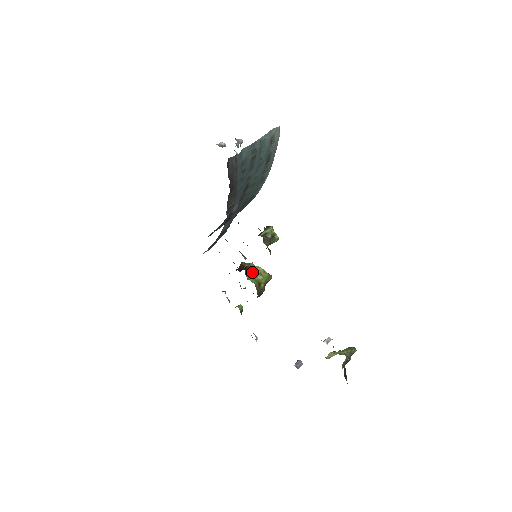
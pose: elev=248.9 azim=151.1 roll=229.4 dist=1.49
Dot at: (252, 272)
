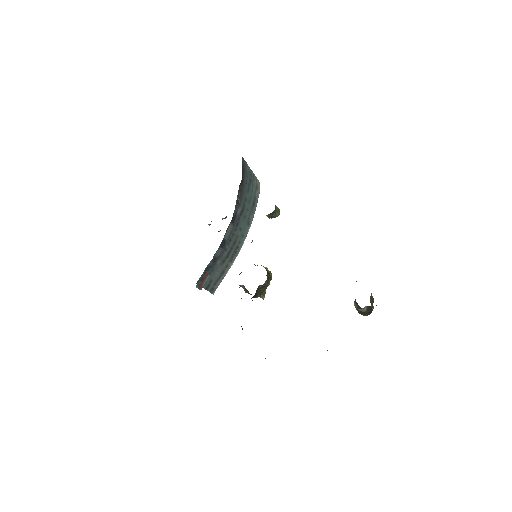
Dot at: occluded
